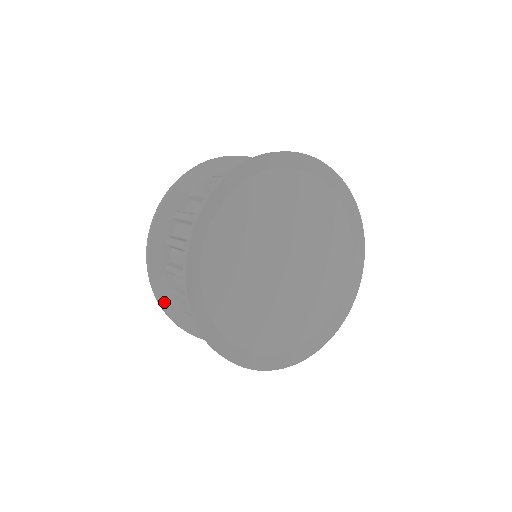
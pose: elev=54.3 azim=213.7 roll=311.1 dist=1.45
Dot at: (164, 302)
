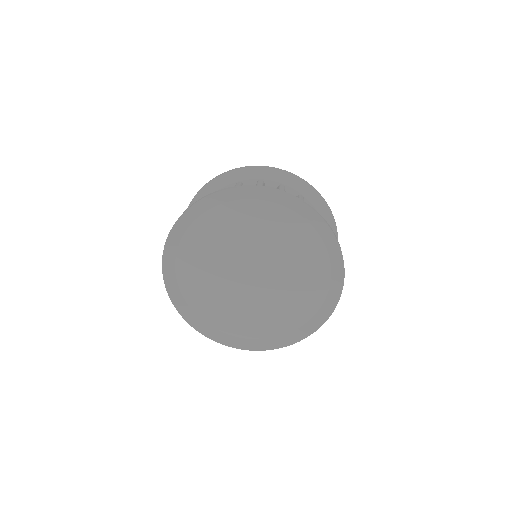
Dot at: occluded
